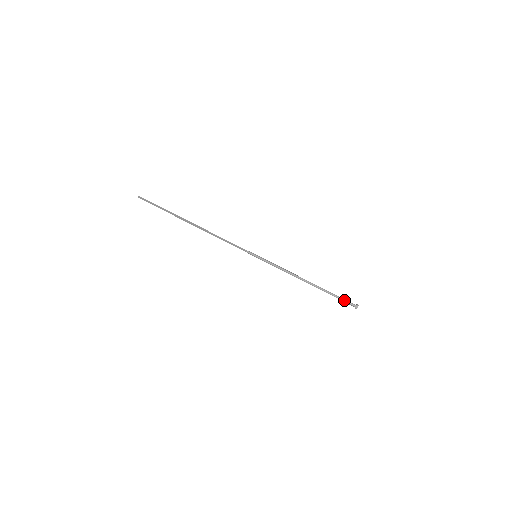
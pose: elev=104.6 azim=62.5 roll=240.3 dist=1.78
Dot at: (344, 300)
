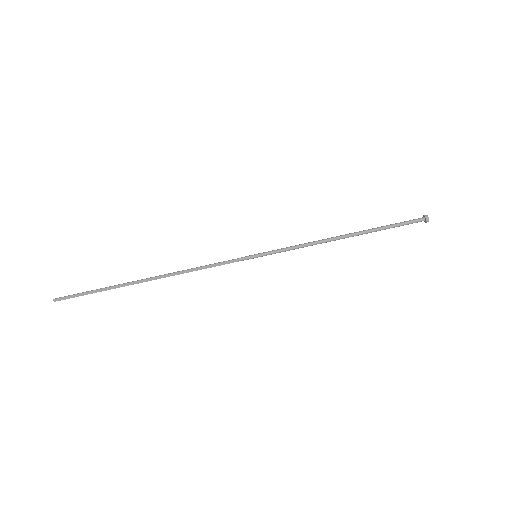
Dot at: (405, 222)
